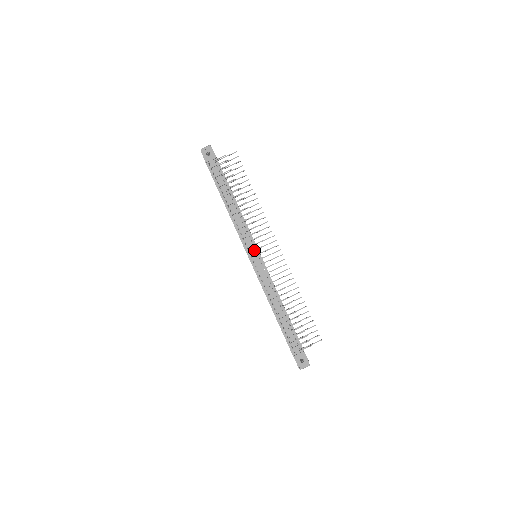
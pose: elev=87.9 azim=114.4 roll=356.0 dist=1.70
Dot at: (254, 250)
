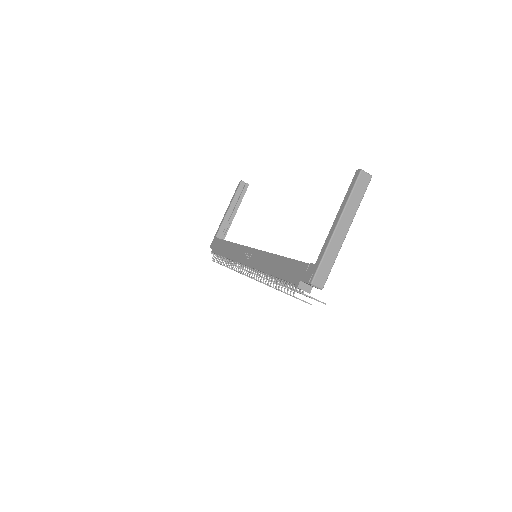
Dot at: occluded
